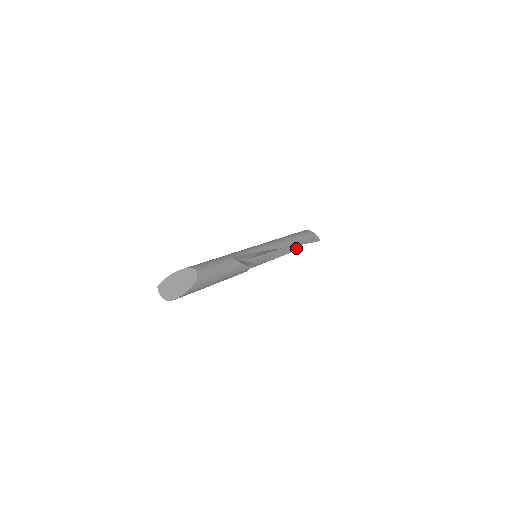
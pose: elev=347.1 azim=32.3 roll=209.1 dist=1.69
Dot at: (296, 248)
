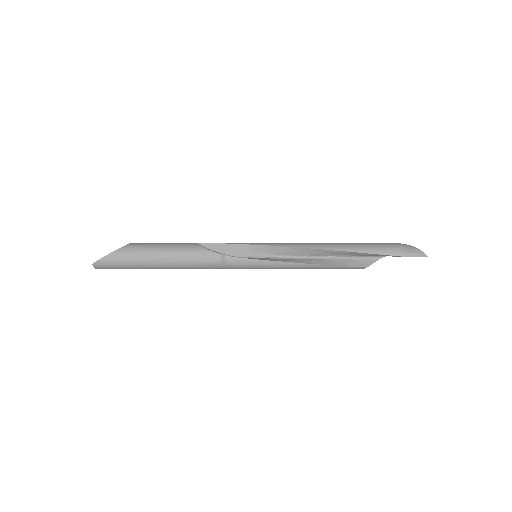
Dot at: (369, 265)
